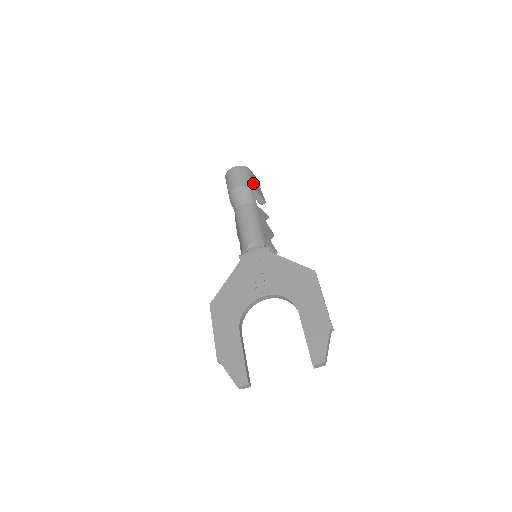
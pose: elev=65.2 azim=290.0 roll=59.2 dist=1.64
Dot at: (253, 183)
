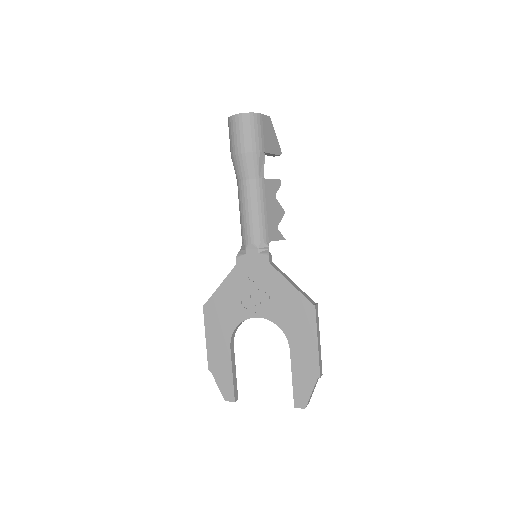
Dot at: (262, 141)
